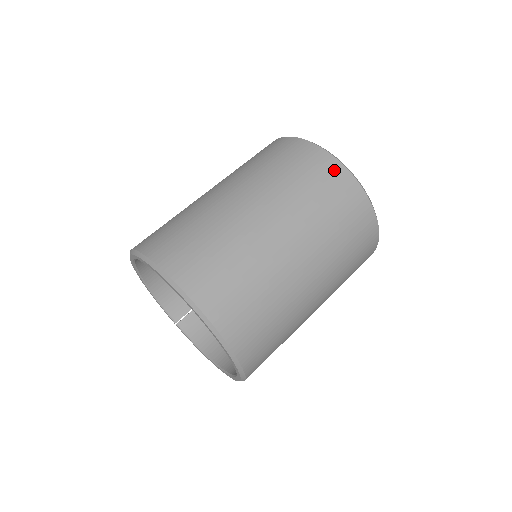
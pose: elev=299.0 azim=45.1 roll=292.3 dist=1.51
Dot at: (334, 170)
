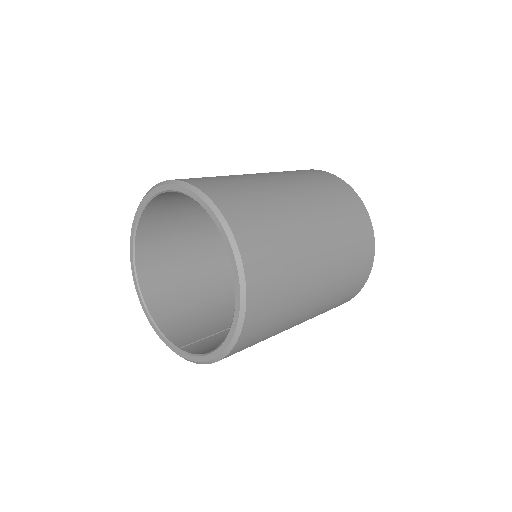
Dot at: occluded
